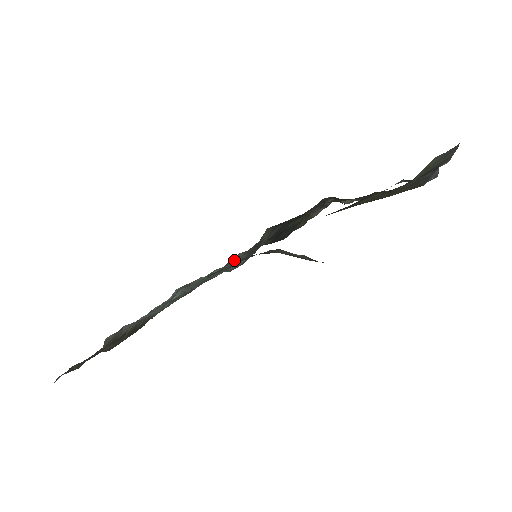
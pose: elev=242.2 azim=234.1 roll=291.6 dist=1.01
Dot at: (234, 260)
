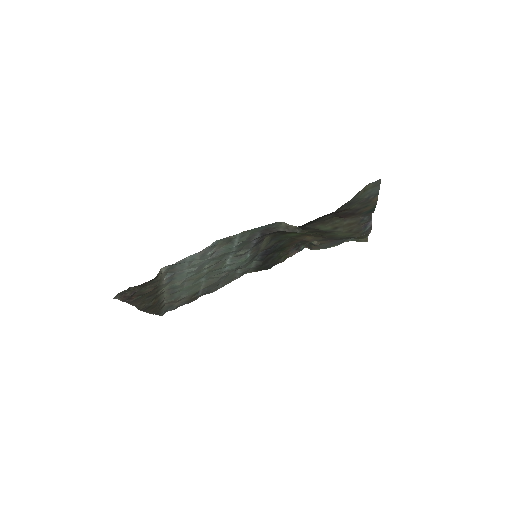
Dot at: (232, 277)
